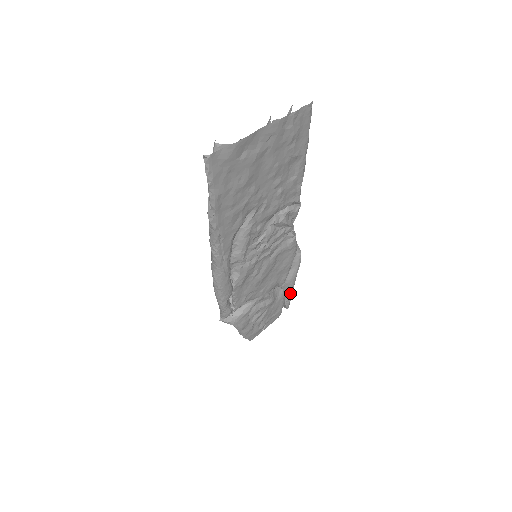
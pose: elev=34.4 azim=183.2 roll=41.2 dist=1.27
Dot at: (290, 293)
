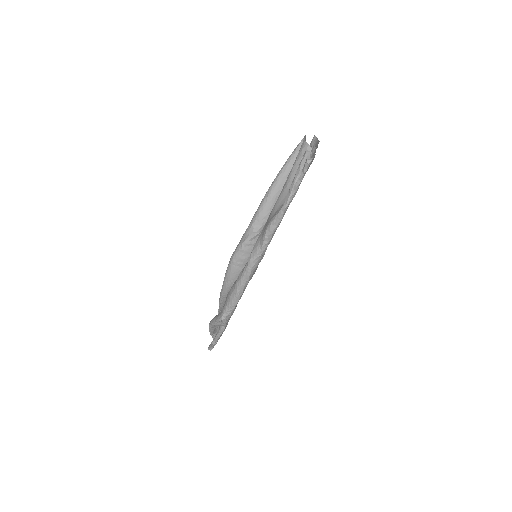
Dot at: occluded
